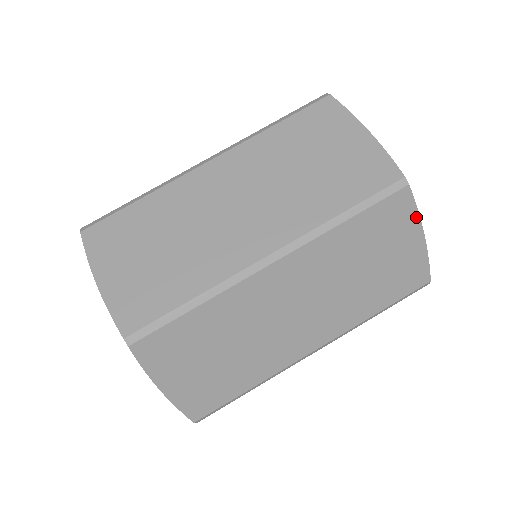
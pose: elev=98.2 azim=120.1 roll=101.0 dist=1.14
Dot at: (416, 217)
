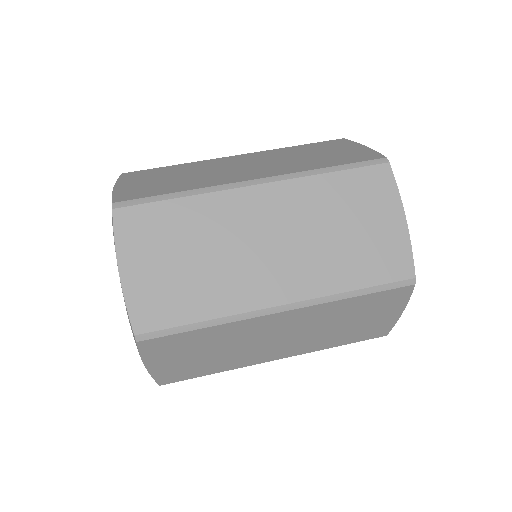
Dot at: (405, 302)
